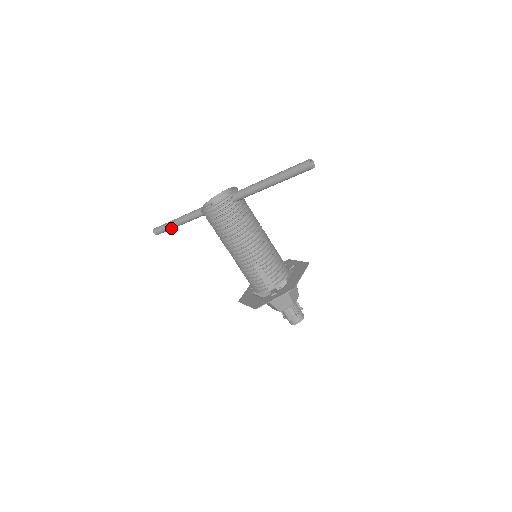
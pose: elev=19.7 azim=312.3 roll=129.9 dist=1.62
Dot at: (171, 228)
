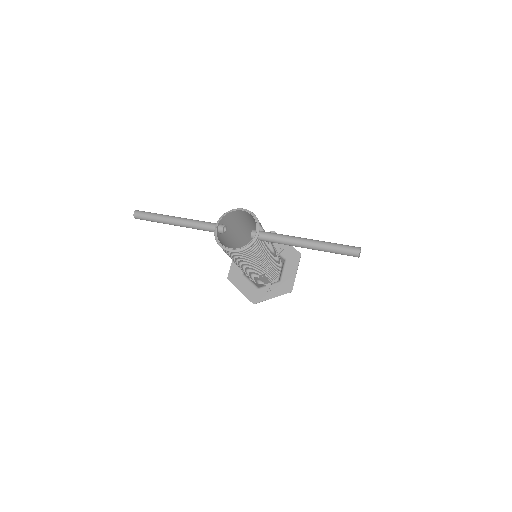
Dot at: occluded
